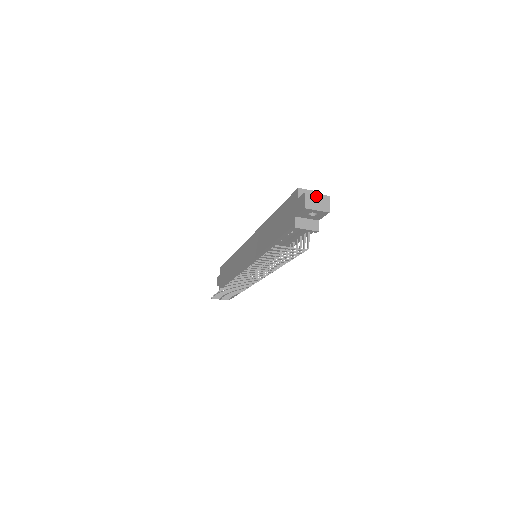
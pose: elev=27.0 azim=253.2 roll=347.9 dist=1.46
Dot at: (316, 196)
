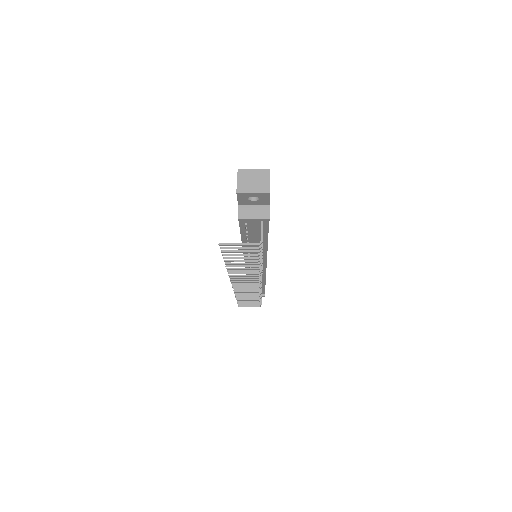
Dot at: (251, 176)
